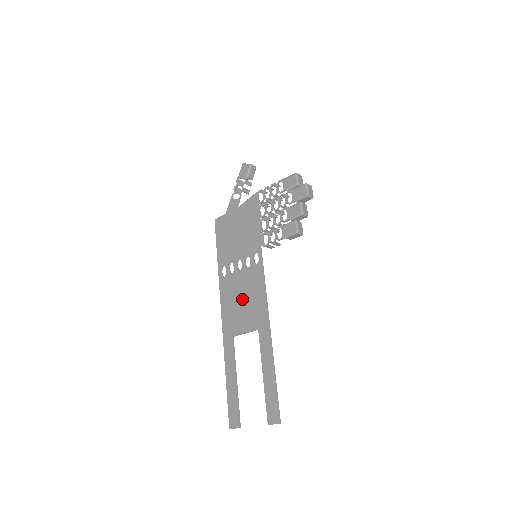
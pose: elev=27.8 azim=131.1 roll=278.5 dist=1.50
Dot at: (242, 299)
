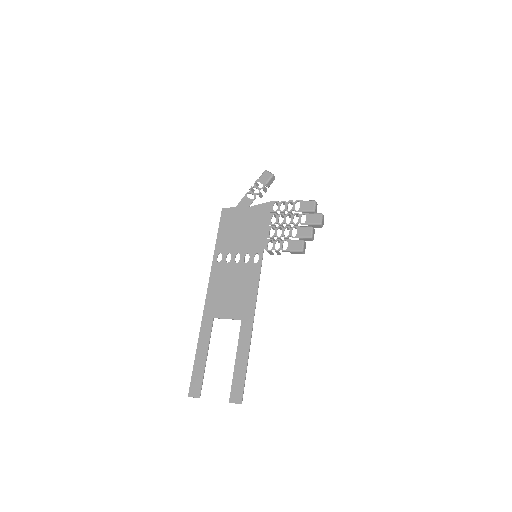
Dot at: (232, 288)
